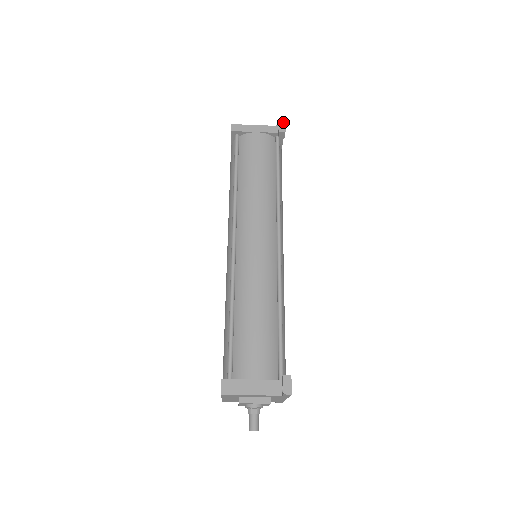
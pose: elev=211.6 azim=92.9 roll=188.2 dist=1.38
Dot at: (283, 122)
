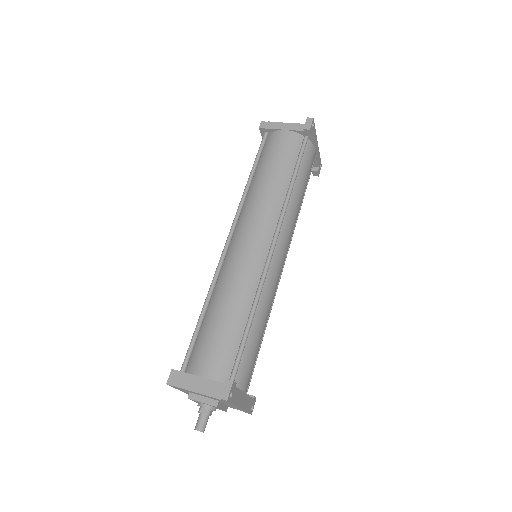
Dot at: (310, 119)
